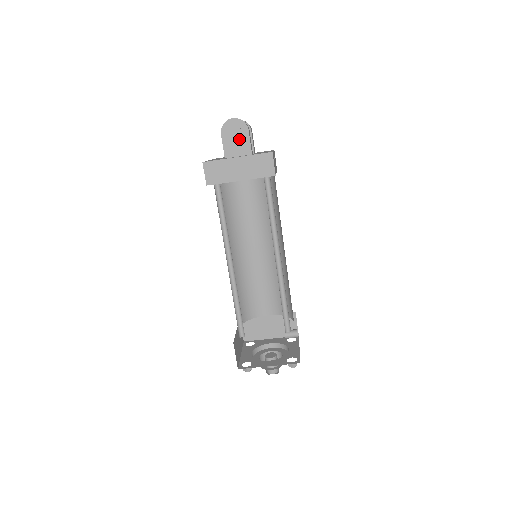
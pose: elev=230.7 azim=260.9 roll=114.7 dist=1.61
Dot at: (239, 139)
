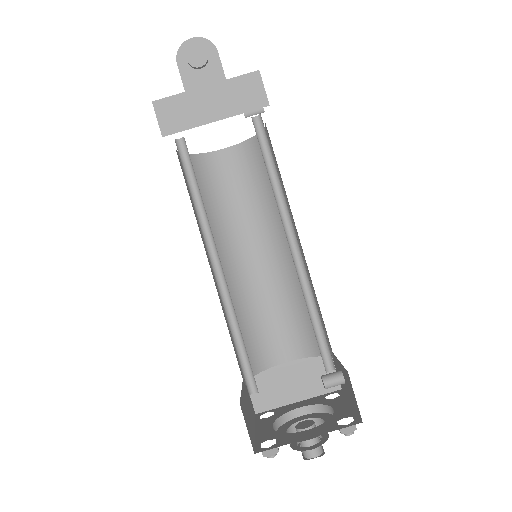
Dot at: (205, 67)
